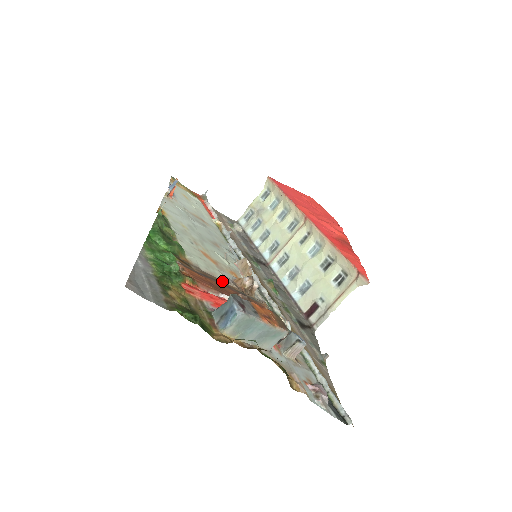
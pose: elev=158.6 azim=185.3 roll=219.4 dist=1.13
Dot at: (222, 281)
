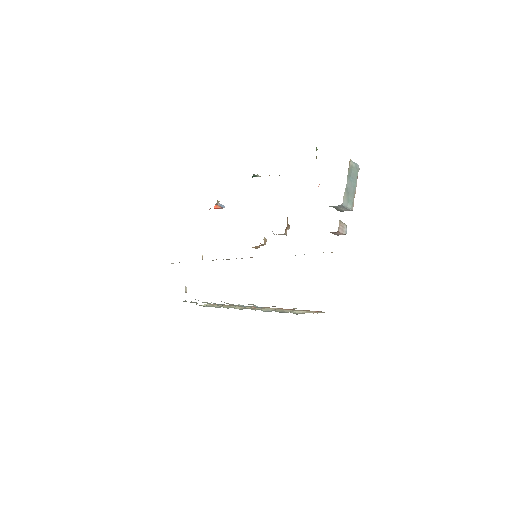
Dot at: occluded
